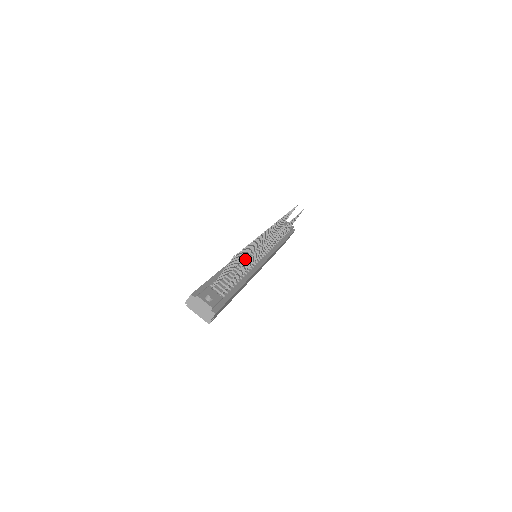
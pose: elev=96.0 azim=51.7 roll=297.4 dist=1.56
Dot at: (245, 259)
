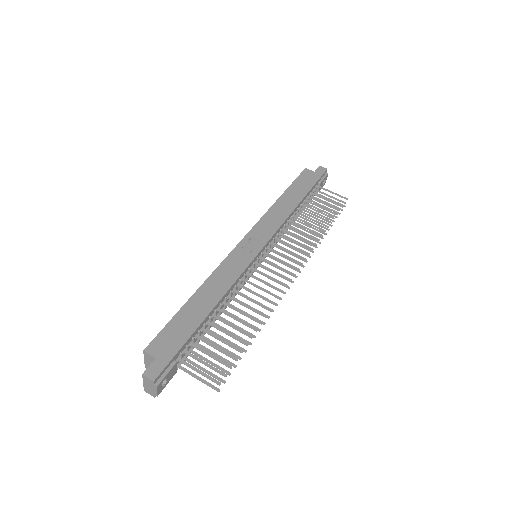
Dot at: occluded
